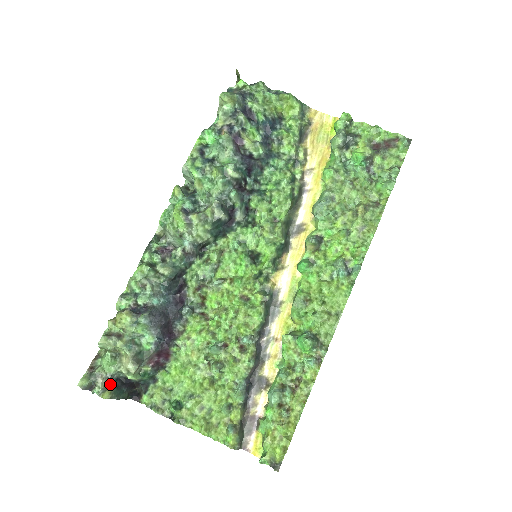
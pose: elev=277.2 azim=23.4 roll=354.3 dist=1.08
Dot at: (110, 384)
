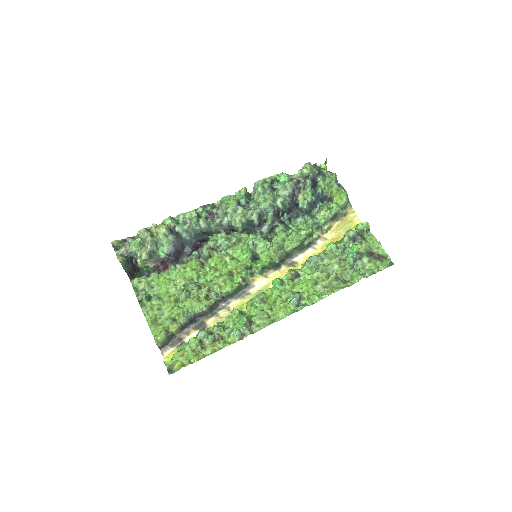
Dot at: (126, 256)
